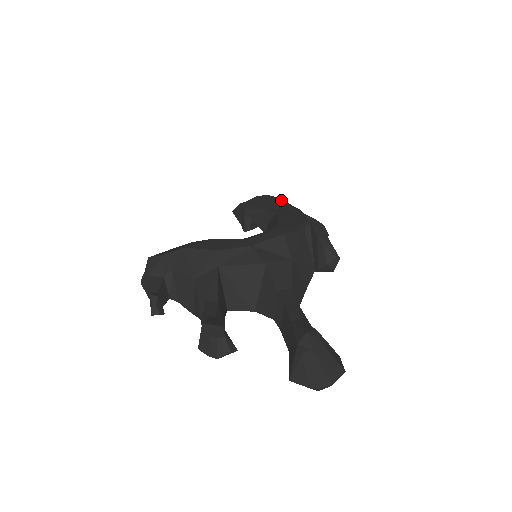
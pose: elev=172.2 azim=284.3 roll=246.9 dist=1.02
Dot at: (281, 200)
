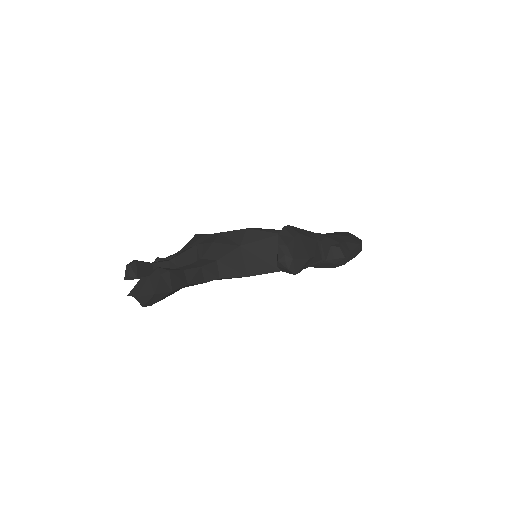
Dot at: (348, 234)
